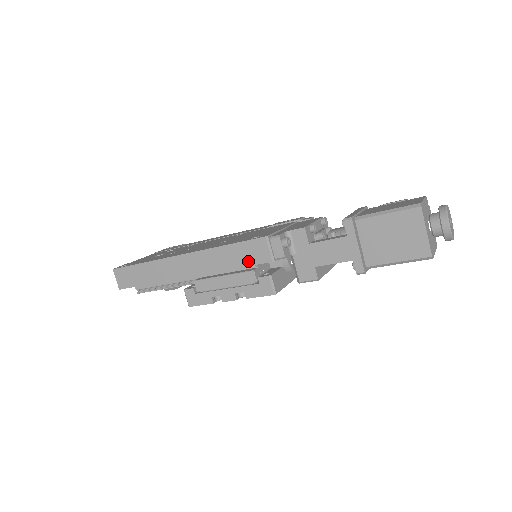
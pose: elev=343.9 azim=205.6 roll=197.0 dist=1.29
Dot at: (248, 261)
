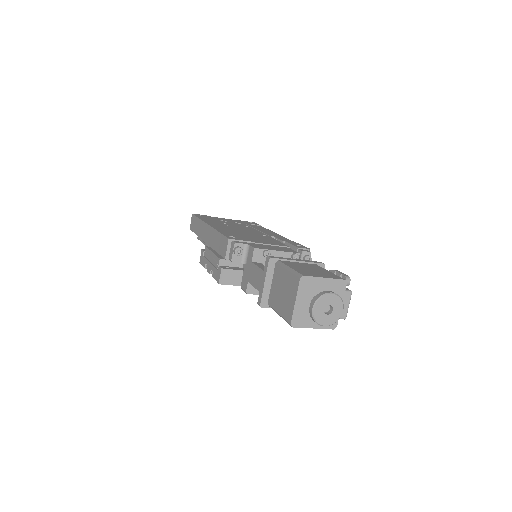
Dot at: (220, 250)
